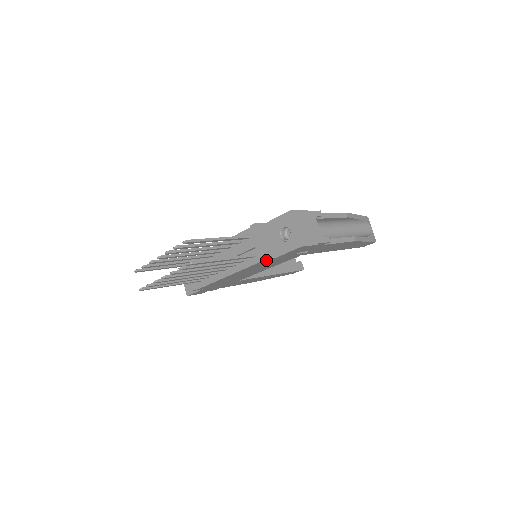
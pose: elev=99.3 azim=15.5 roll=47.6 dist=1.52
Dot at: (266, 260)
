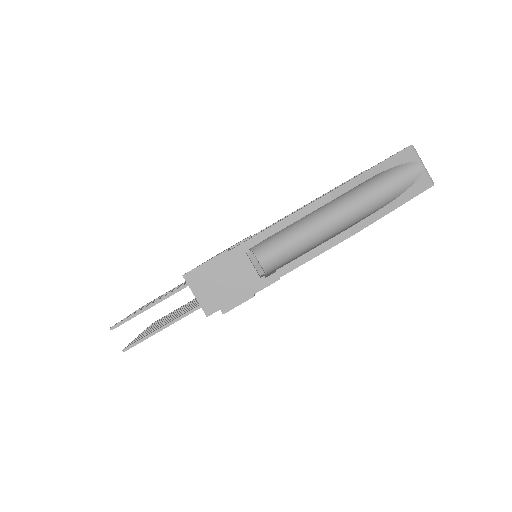
Dot at: occluded
